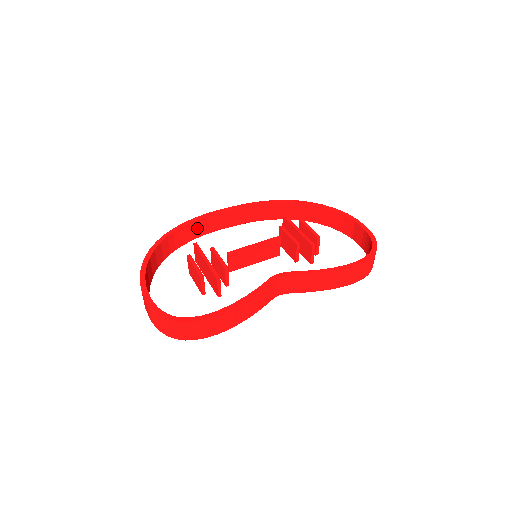
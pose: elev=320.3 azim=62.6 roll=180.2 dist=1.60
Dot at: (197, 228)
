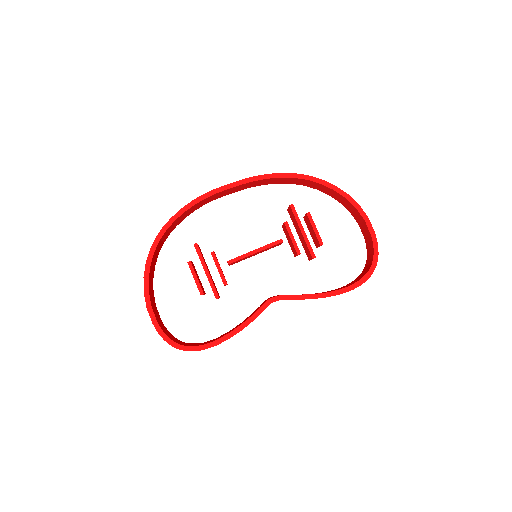
Dot at: (197, 206)
